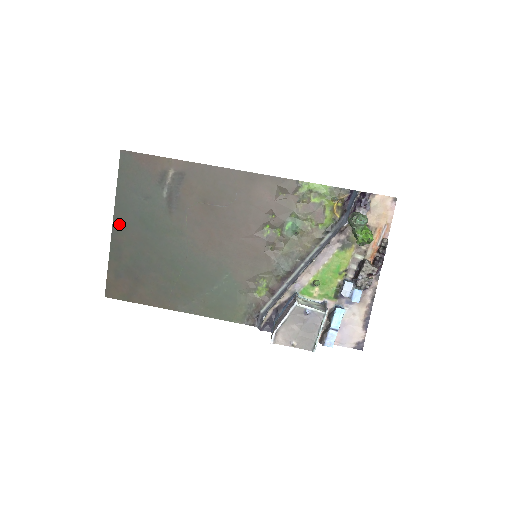
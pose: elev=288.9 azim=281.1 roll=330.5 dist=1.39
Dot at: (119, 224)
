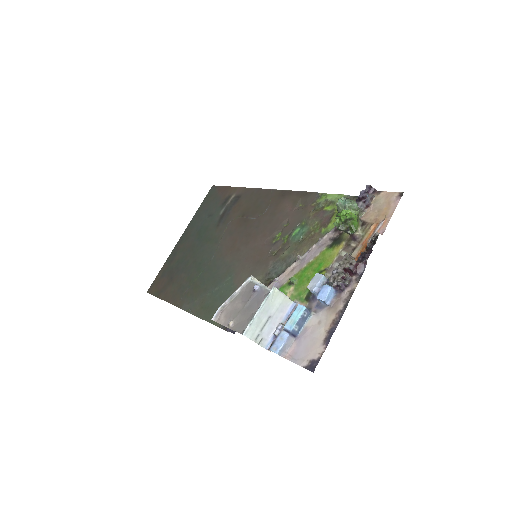
Dot at: (185, 236)
